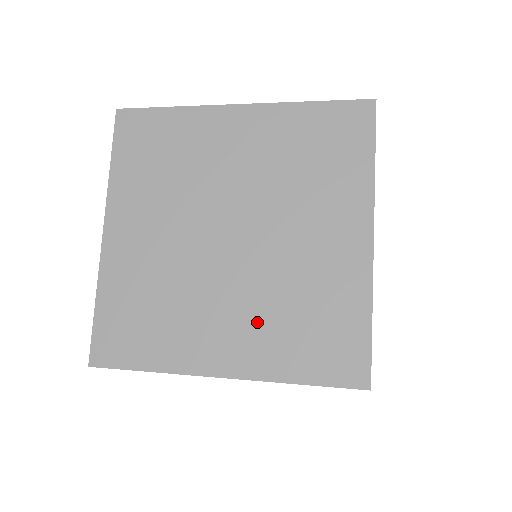
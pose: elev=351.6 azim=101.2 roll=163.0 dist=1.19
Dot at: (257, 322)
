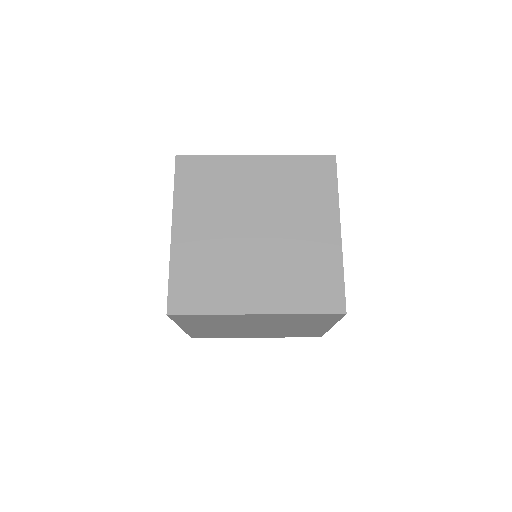
Dot at: (272, 334)
